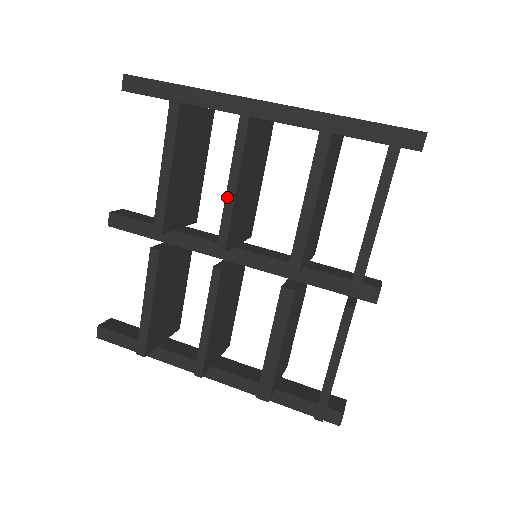
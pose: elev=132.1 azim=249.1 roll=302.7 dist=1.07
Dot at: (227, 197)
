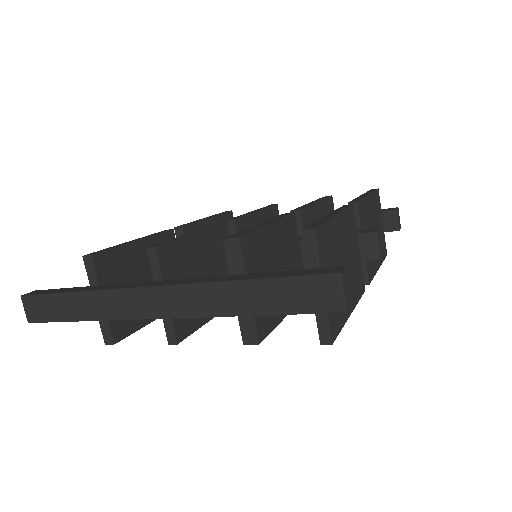
Dot at: occluded
